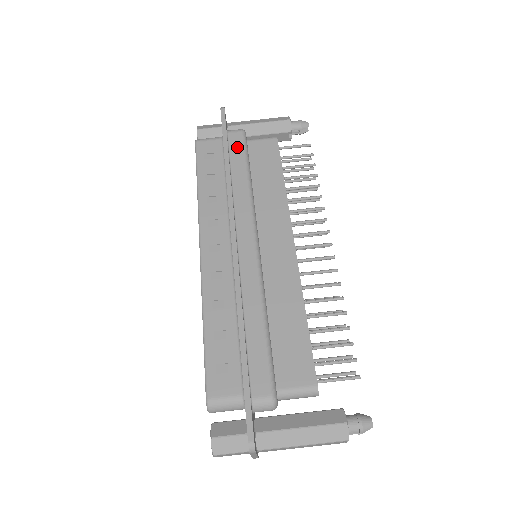
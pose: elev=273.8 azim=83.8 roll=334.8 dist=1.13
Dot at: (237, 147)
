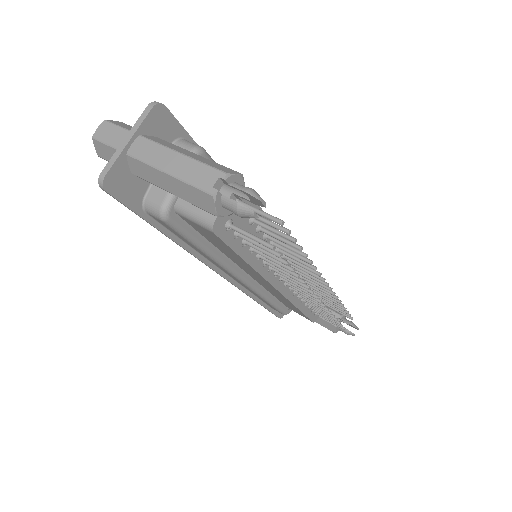
Dot at: occluded
